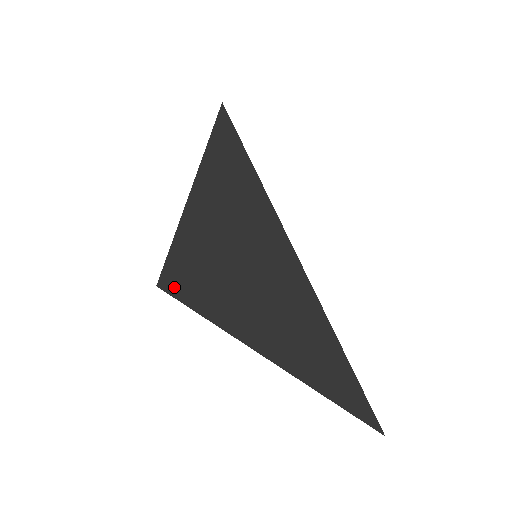
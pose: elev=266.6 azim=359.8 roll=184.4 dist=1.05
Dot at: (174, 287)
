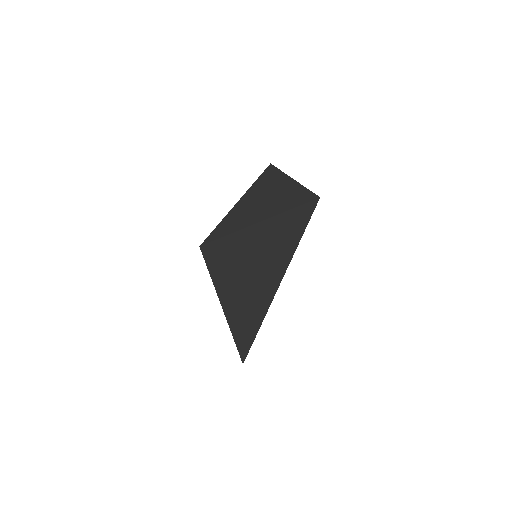
Dot at: (209, 253)
